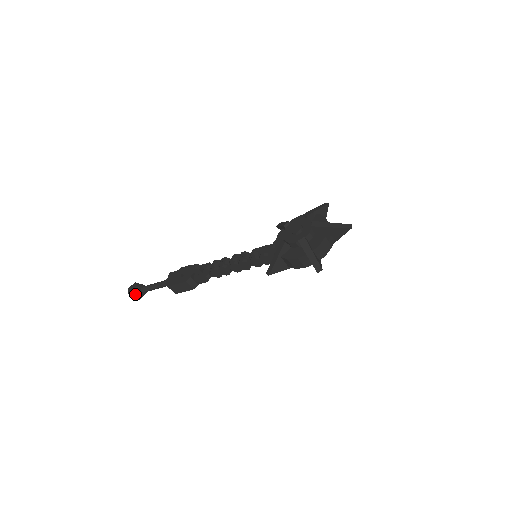
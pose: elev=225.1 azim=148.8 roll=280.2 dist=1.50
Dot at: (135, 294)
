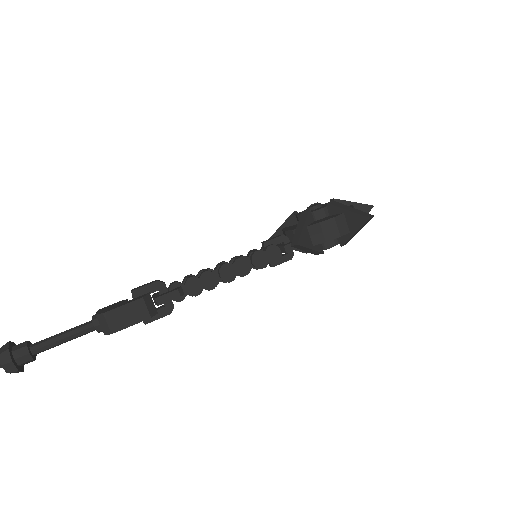
Dot at: (14, 355)
